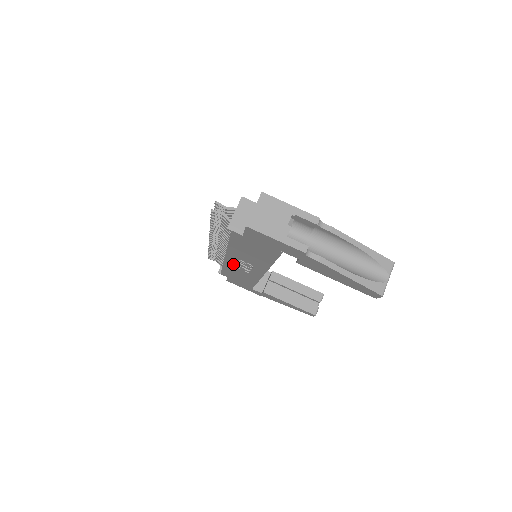
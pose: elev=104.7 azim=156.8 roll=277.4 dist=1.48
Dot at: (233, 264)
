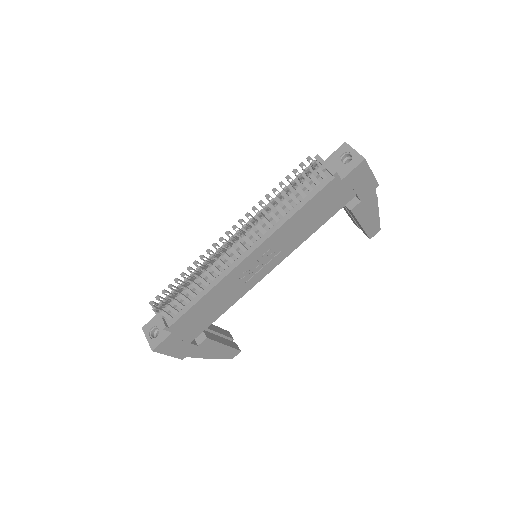
Dot at: (242, 270)
